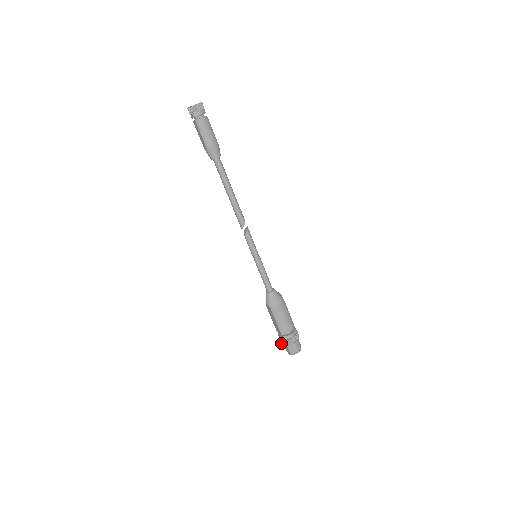
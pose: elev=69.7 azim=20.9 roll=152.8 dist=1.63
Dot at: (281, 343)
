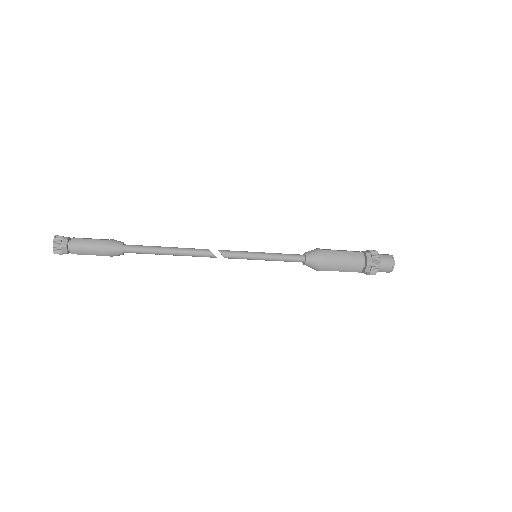
Dot at: occluded
